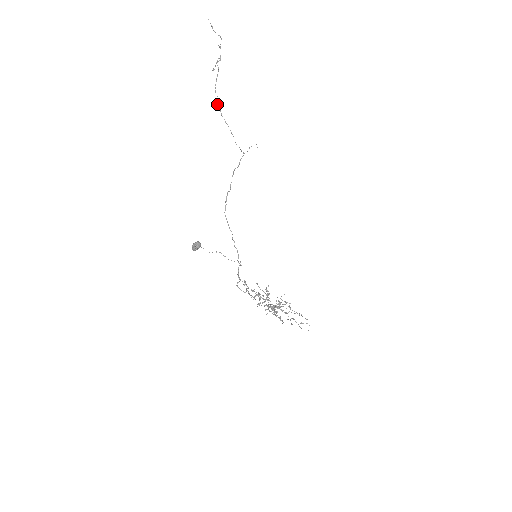
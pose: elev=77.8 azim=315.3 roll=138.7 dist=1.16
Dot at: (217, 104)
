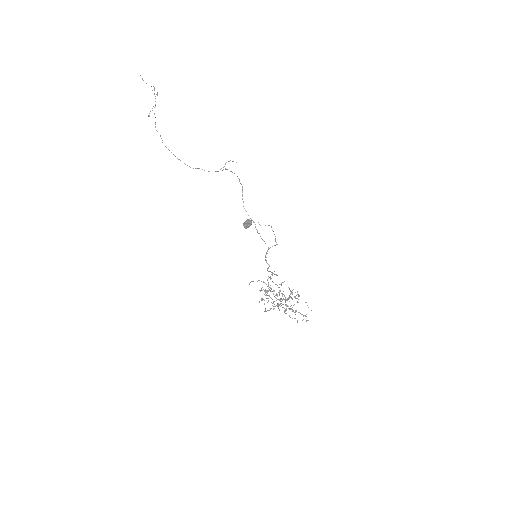
Dot at: (162, 142)
